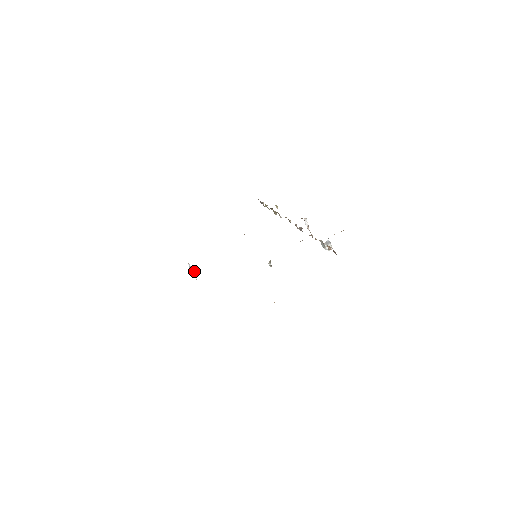
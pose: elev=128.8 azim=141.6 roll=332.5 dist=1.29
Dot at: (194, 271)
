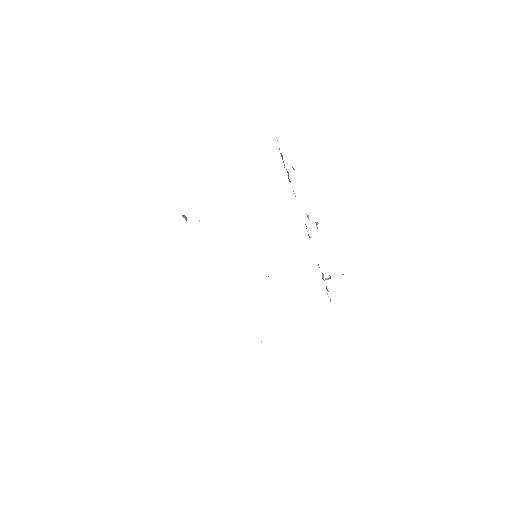
Dot at: occluded
